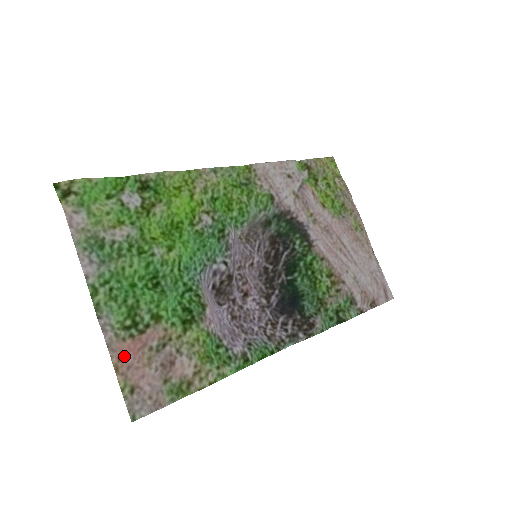
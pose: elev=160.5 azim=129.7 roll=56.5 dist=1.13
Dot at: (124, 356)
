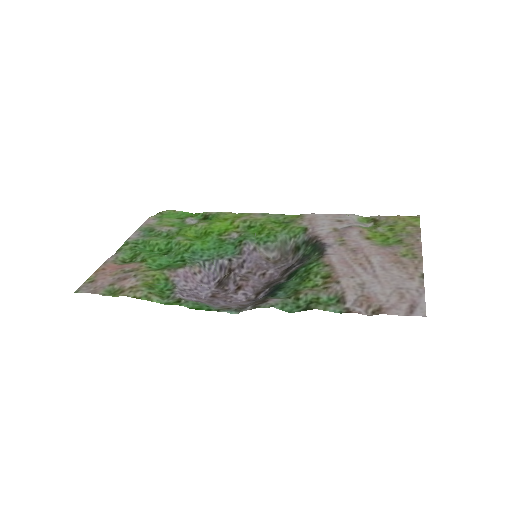
Dot at: (107, 268)
